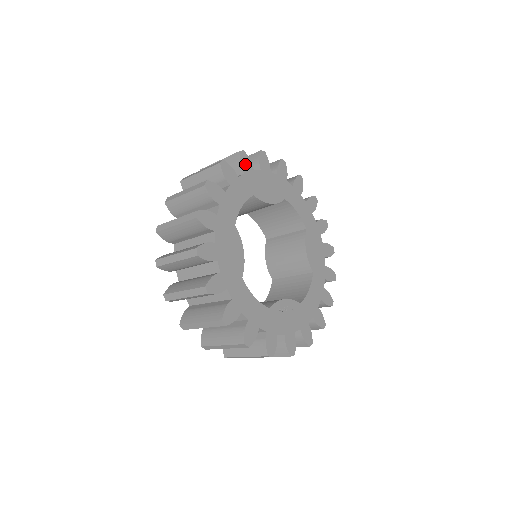
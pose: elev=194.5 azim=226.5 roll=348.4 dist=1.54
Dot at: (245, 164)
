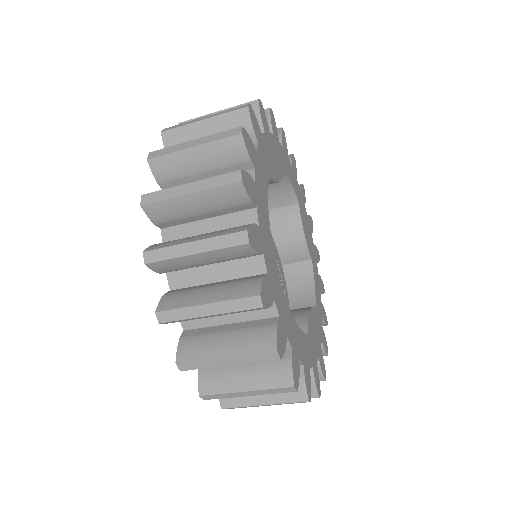
Dot at: (302, 192)
